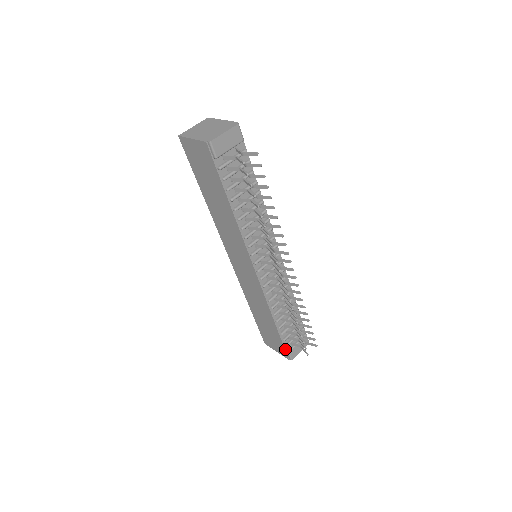
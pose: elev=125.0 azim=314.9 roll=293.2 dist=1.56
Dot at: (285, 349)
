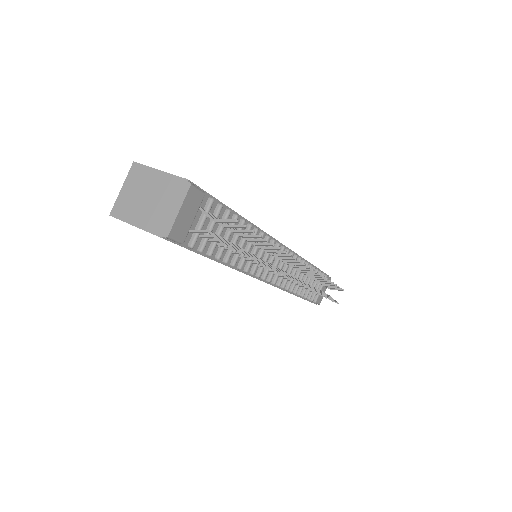
Dot at: (311, 302)
